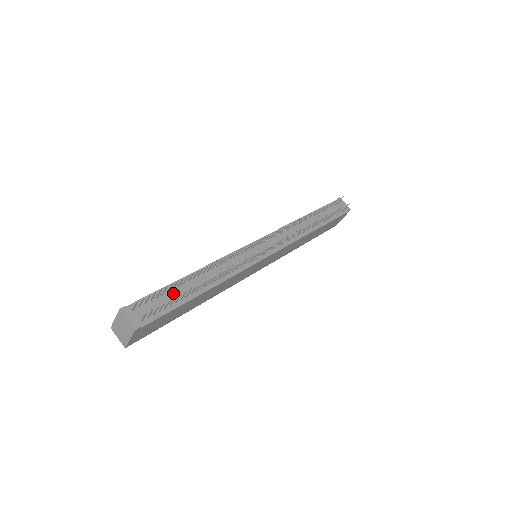
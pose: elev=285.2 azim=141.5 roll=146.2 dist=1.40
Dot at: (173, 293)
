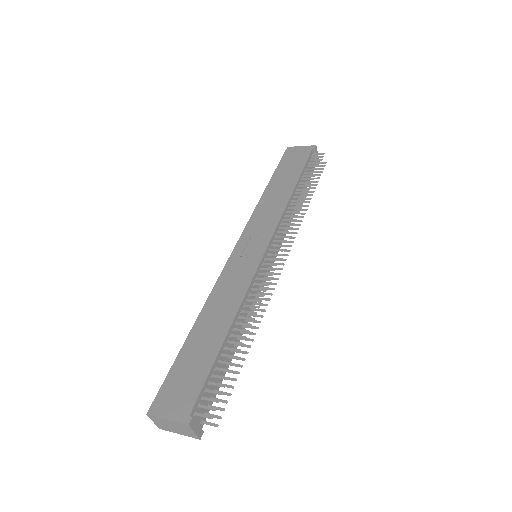
Dot at: (219, 367)
